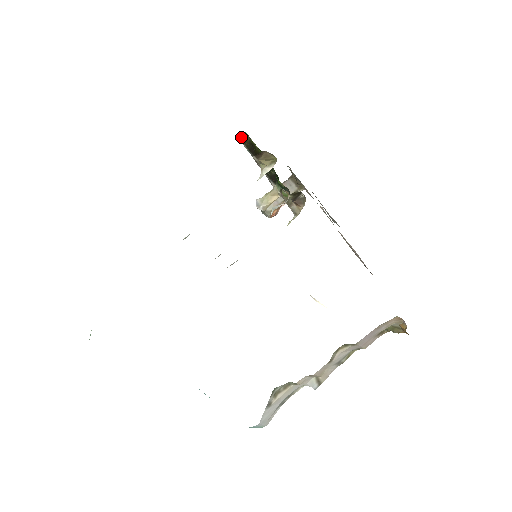
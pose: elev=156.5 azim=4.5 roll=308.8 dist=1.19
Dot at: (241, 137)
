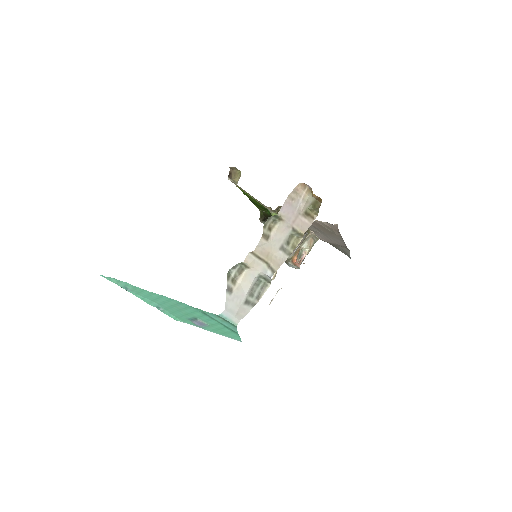
Dot at: (260, 219)
